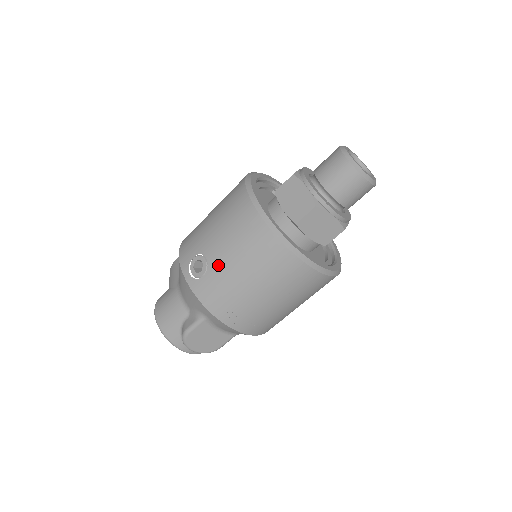
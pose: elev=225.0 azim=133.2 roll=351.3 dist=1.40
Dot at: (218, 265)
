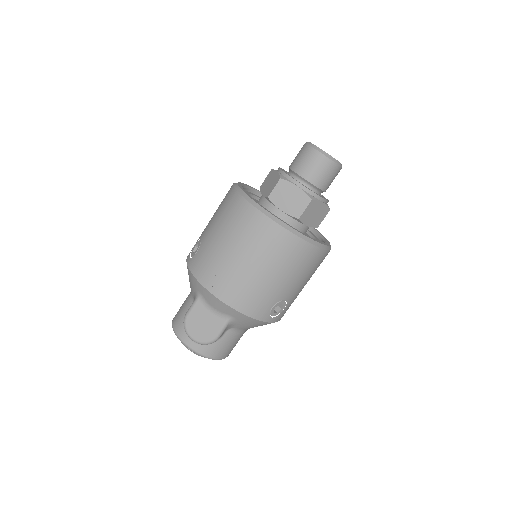
Dot at: (206, 239)
